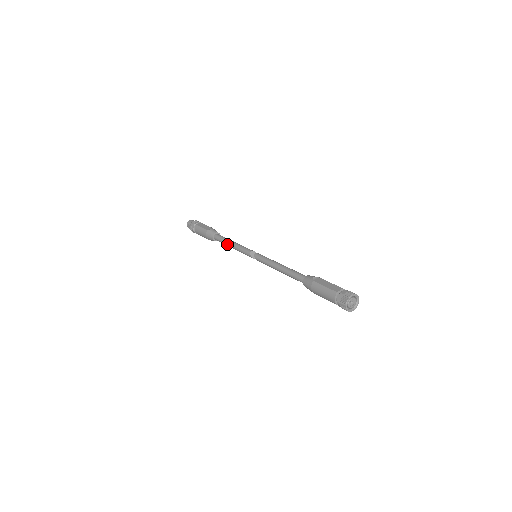
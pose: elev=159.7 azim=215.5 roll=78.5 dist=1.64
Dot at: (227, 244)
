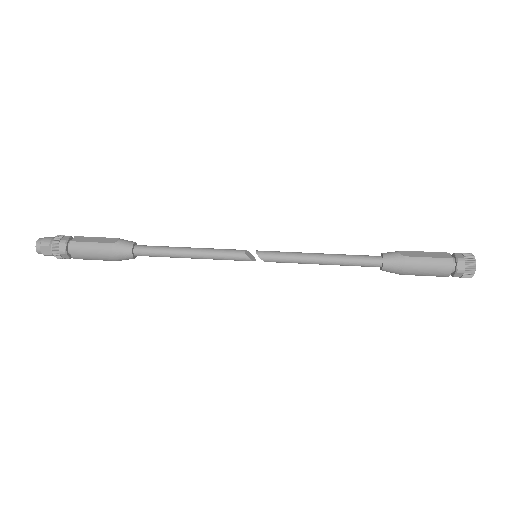
Dot at: (178, 254)
